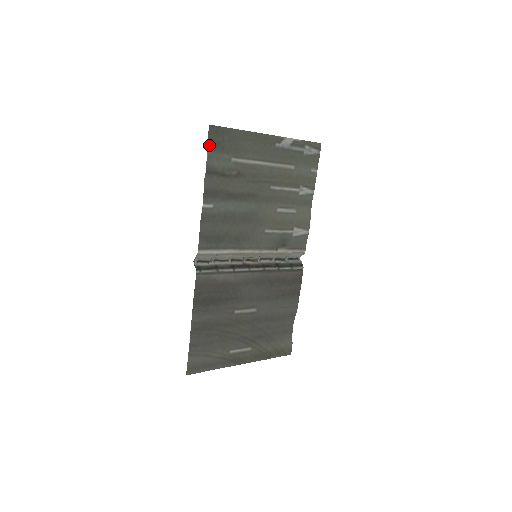
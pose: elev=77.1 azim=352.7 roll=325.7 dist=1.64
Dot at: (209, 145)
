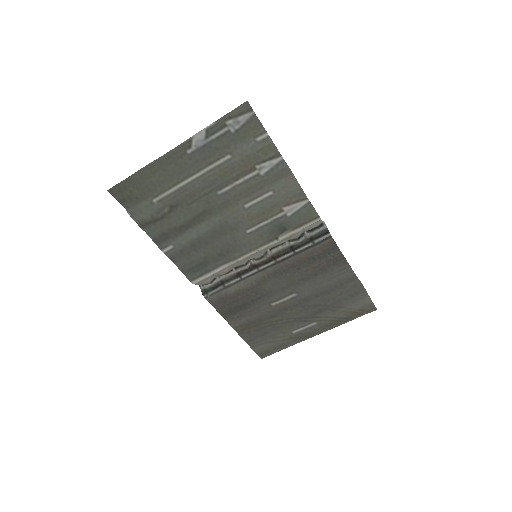
Dot at: (124, 204)
